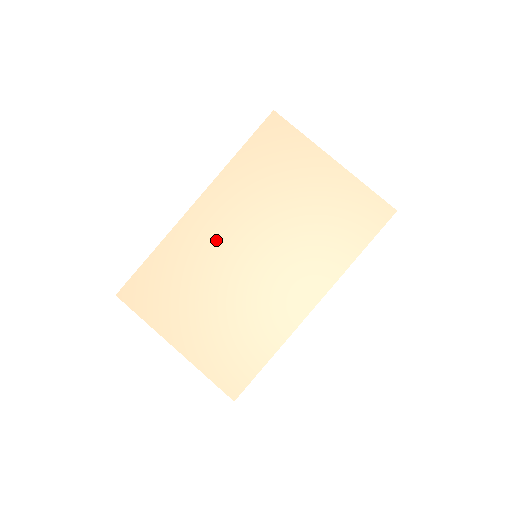
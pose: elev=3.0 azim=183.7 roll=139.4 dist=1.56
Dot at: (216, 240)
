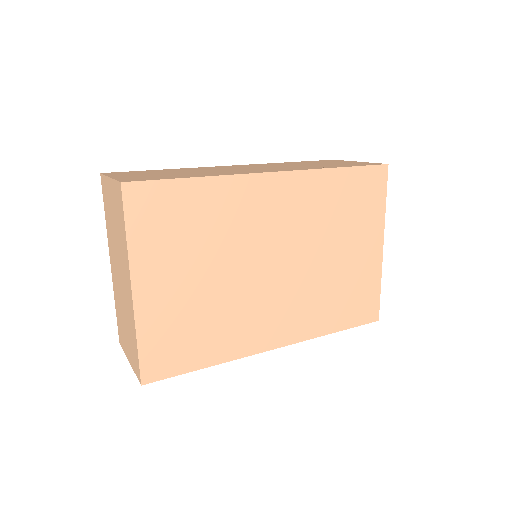
Dot at: (260, 224)
